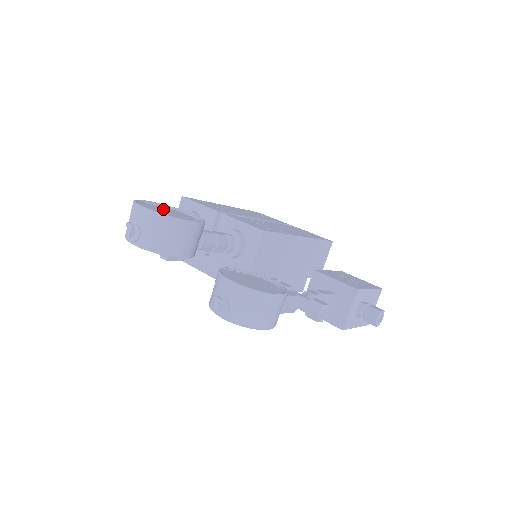
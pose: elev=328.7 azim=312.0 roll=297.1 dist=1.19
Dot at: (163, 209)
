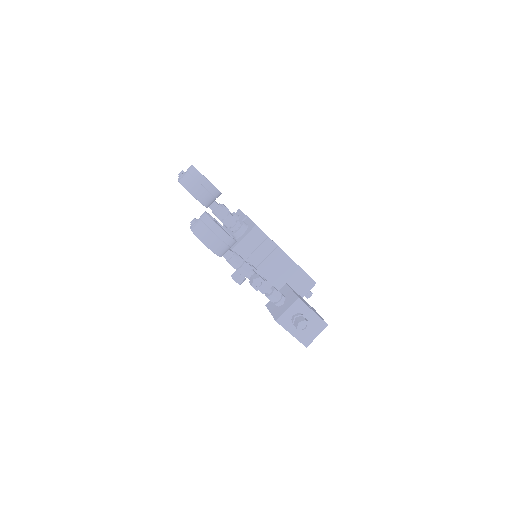
Dot at: occluded
